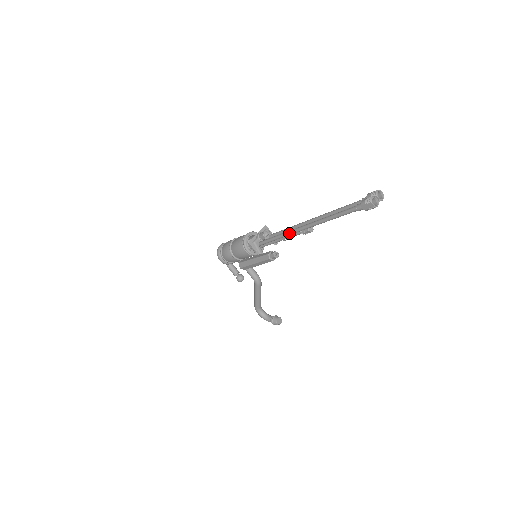
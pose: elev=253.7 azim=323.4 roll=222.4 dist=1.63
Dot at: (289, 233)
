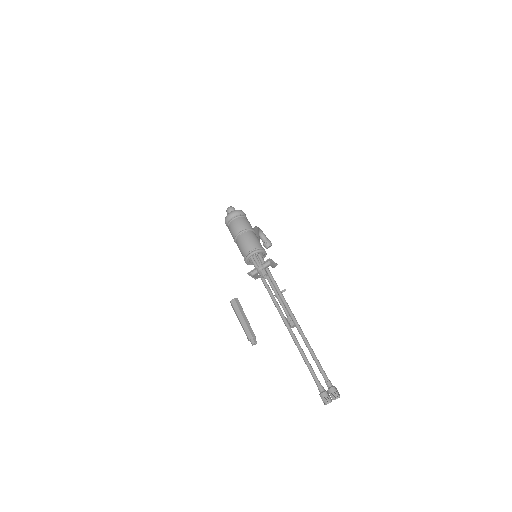
Dot at: (278, 311)
